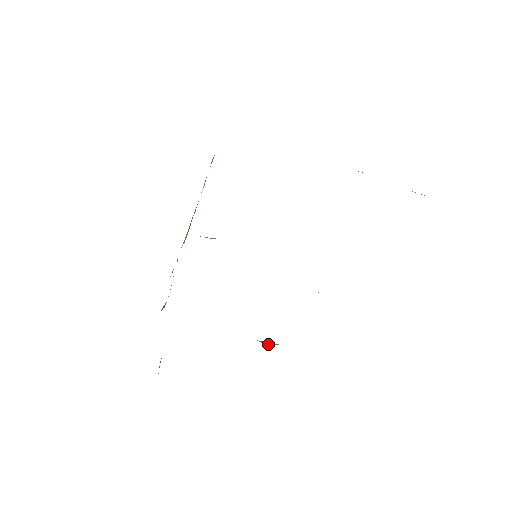
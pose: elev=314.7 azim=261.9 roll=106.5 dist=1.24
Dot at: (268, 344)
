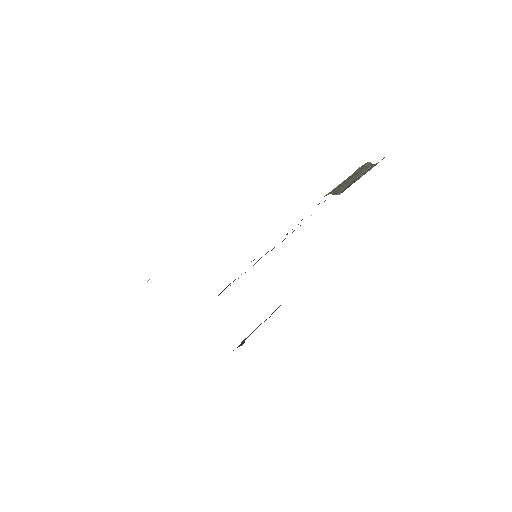
Dot at: occluded
